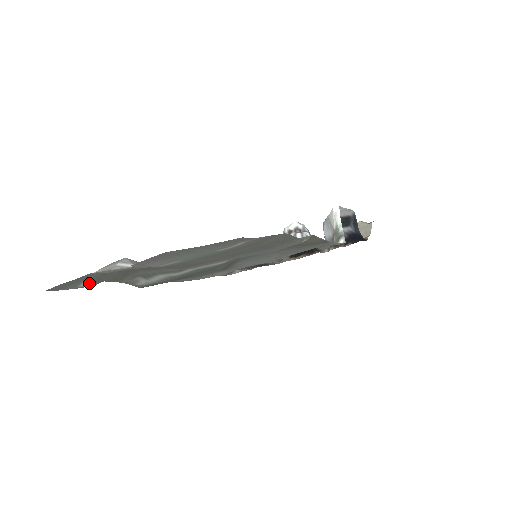
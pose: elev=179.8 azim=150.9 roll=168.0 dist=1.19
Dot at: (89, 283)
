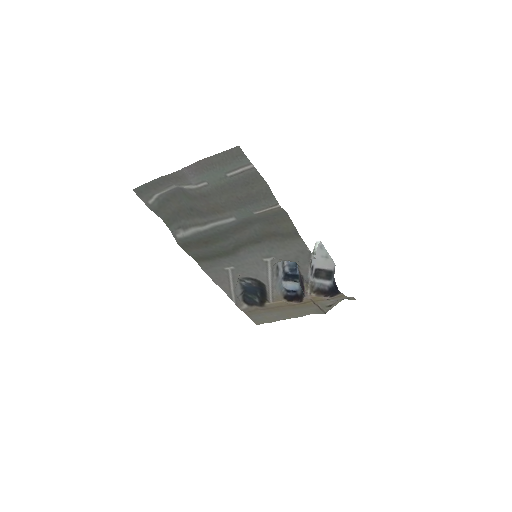
Dot at: (154, 204)
